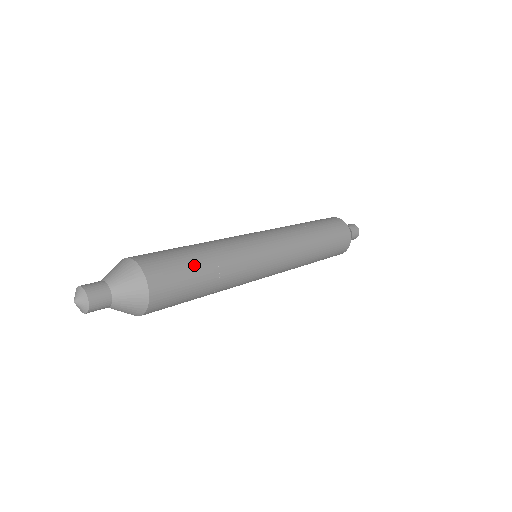
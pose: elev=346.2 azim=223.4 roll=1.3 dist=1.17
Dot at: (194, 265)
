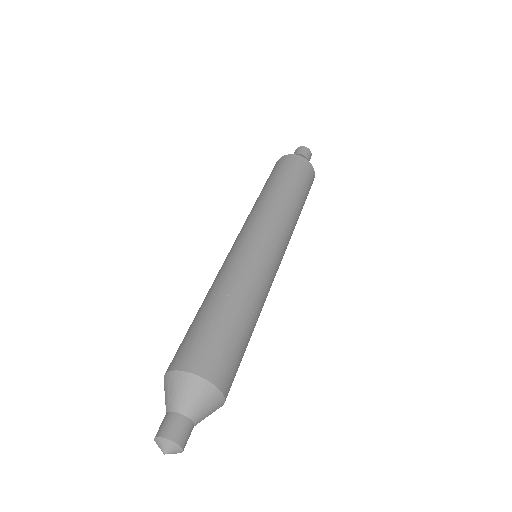
Dot at: (234, 329)
